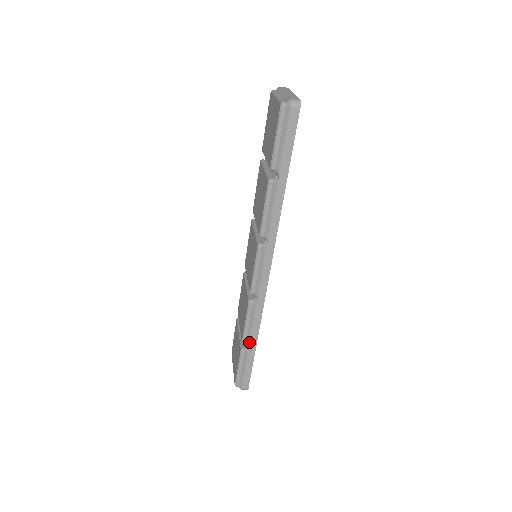
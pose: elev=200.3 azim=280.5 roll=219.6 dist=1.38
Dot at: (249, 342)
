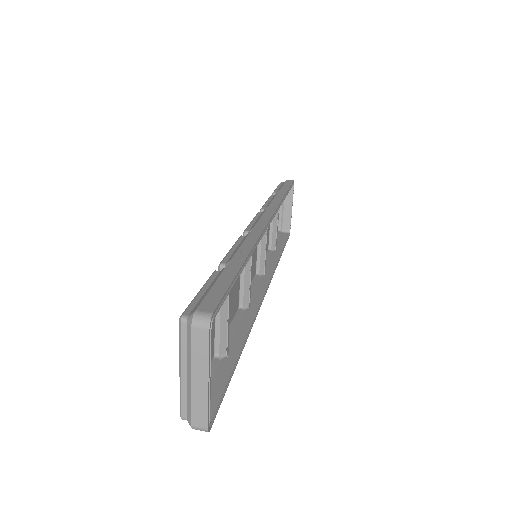
Dot at: occluded
